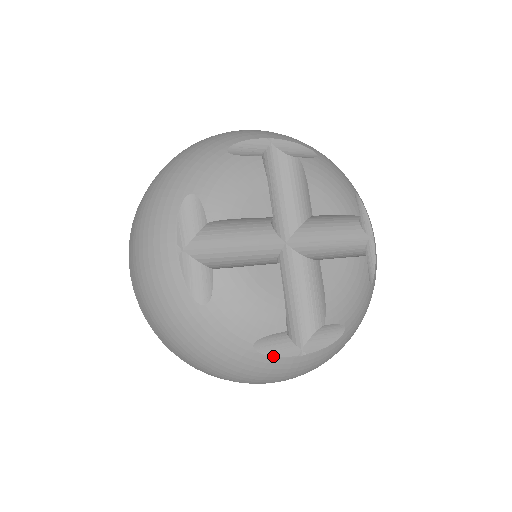
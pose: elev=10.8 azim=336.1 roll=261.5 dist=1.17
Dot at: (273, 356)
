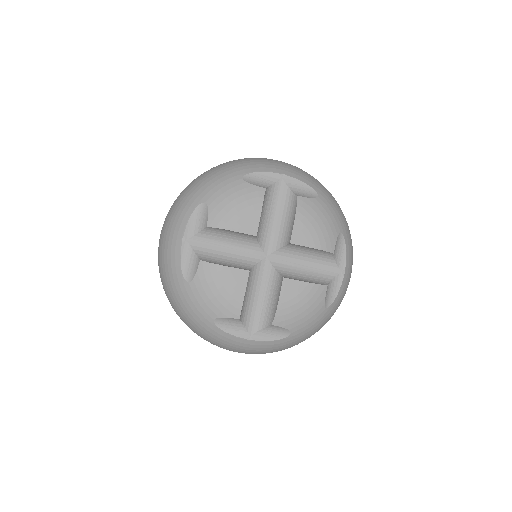
Dot at: (227, 333)
